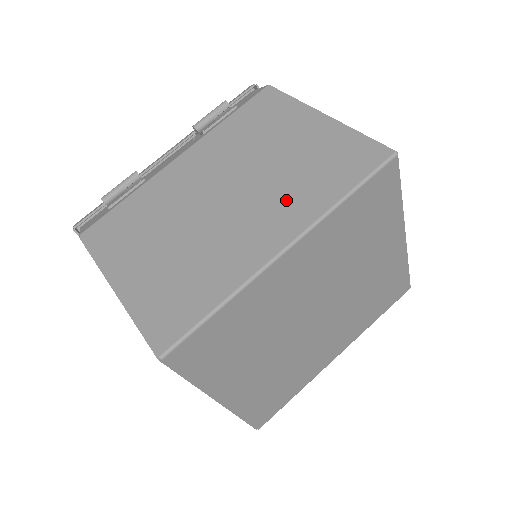
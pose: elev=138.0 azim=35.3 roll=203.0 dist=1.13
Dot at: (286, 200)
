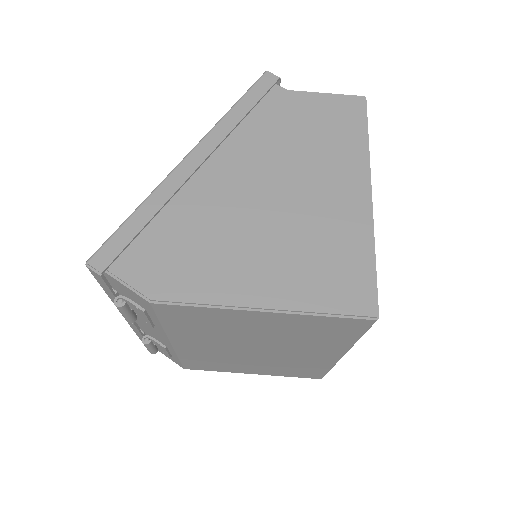
Dot at: (312, 346)
